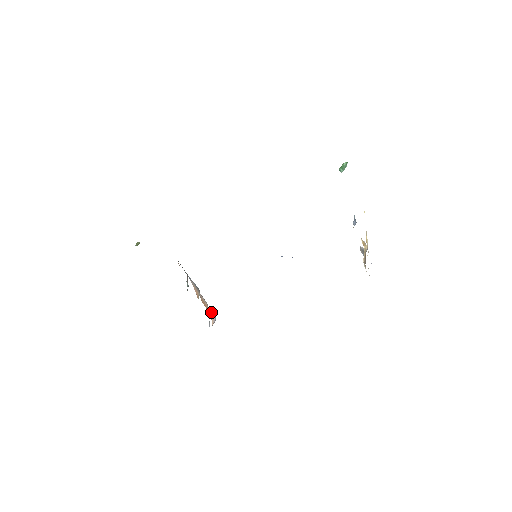
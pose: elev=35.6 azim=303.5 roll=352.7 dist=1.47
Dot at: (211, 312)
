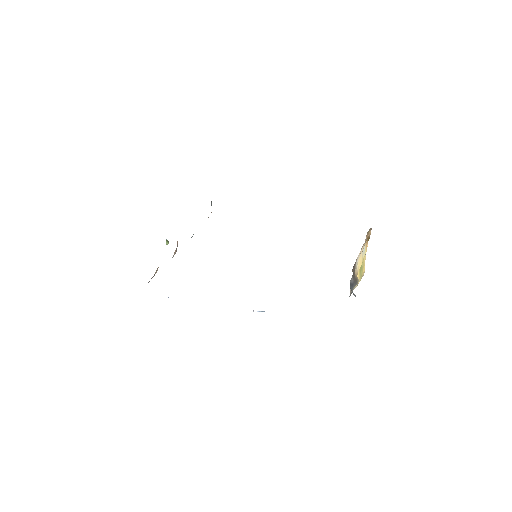
Dot at: occluded
